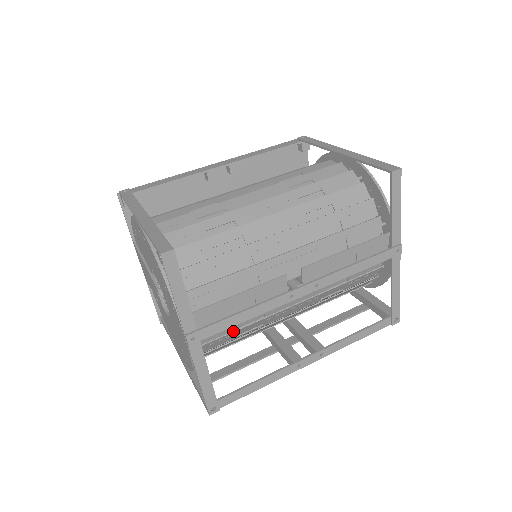
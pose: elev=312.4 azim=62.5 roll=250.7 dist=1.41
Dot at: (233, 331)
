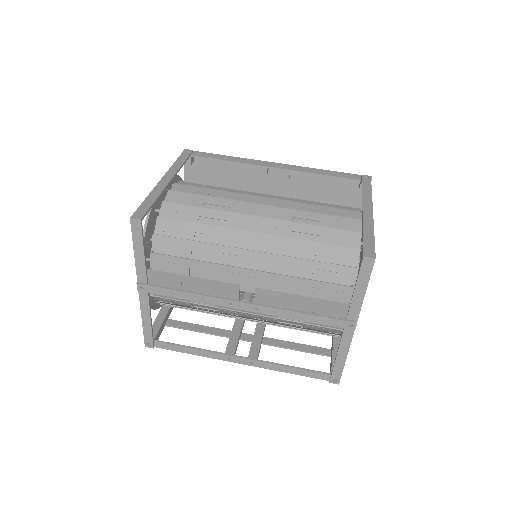
Dot at: (184, 301)
